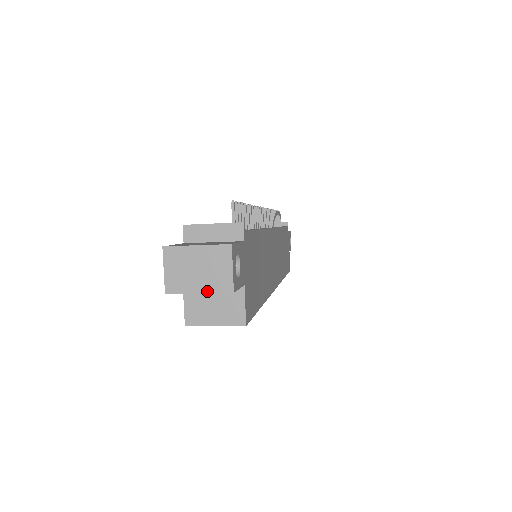
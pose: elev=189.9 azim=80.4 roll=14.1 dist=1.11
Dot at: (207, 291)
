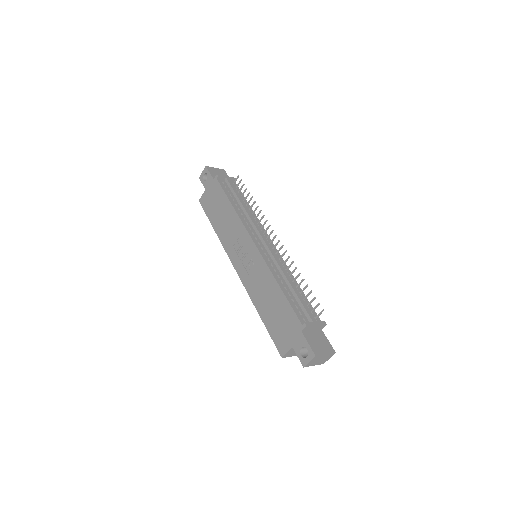
Dot at: occluded
